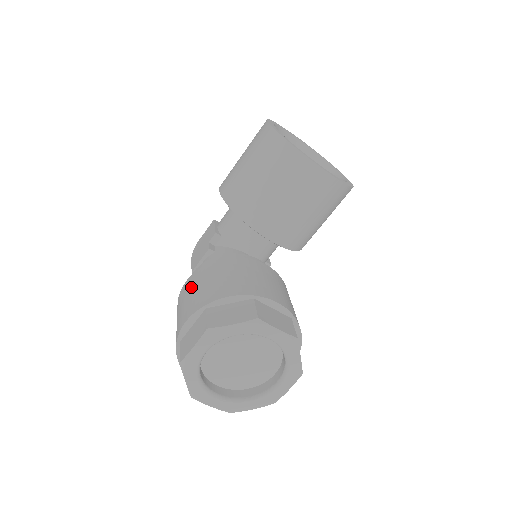
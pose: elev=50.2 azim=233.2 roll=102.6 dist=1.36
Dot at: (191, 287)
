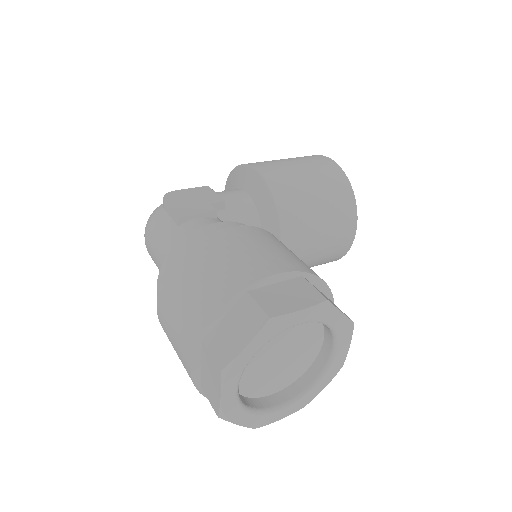
Dot at: (255, 239)
